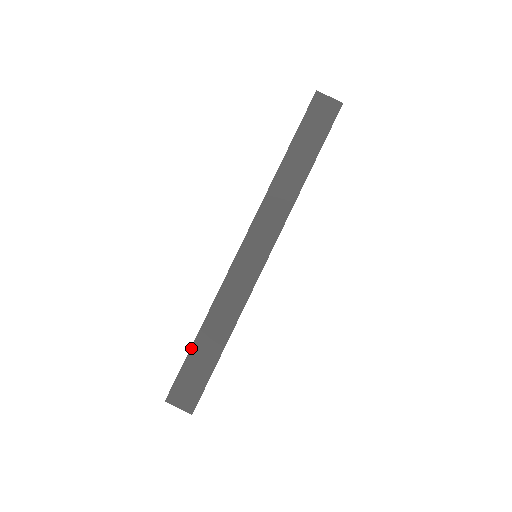
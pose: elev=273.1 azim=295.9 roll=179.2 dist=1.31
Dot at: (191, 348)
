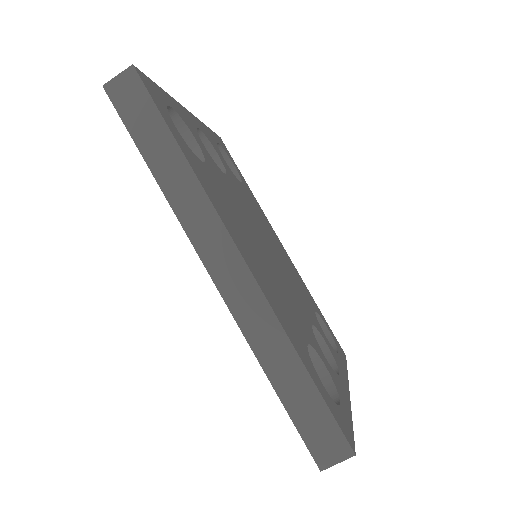
Dot at: (283, 405)
